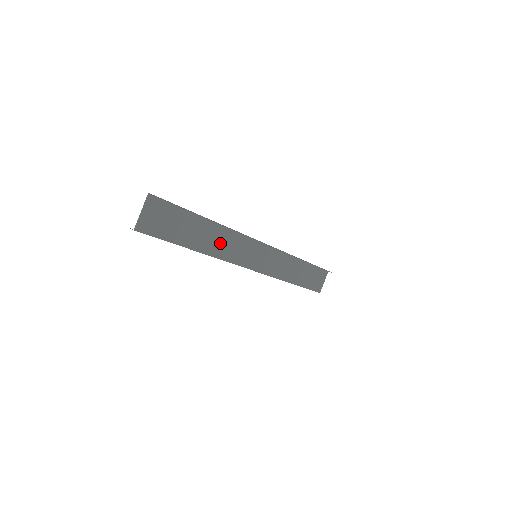
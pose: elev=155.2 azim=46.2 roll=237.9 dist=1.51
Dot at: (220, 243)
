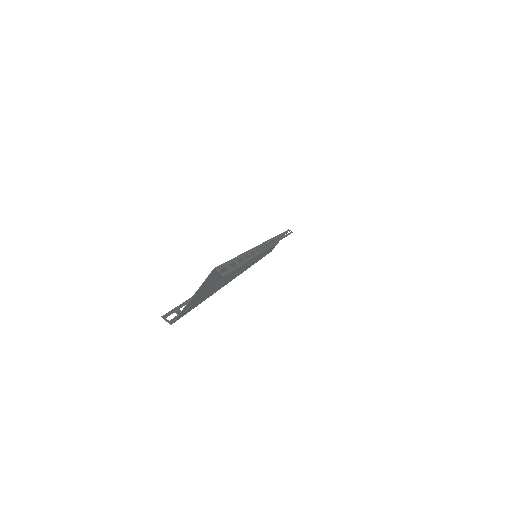
Dot at: (239, 267)
